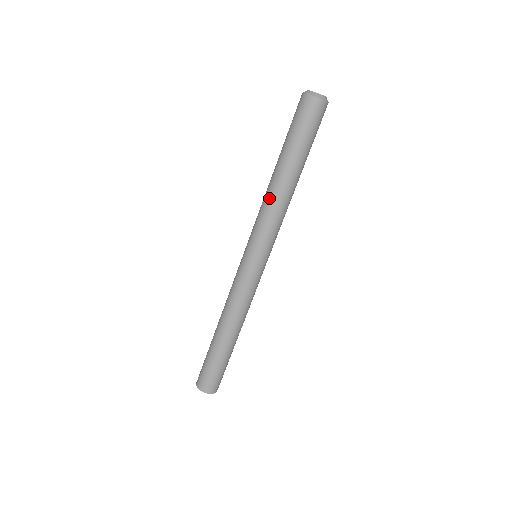
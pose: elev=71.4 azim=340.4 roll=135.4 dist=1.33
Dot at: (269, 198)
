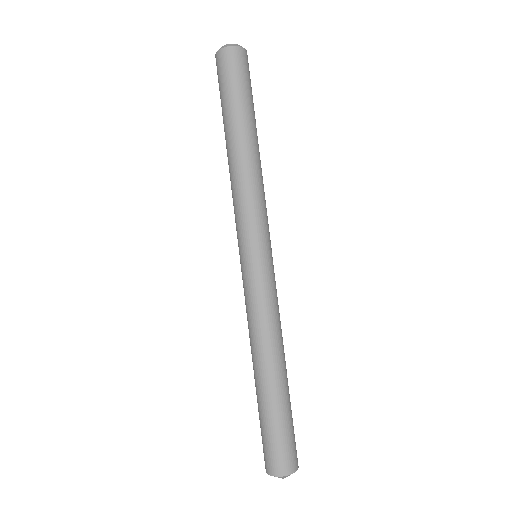
Dot at: (234, 177)
